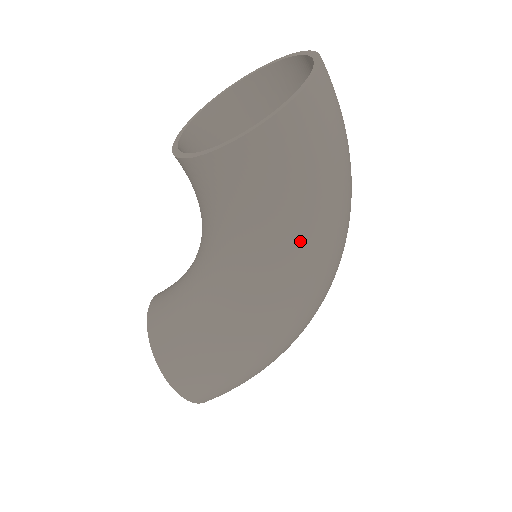
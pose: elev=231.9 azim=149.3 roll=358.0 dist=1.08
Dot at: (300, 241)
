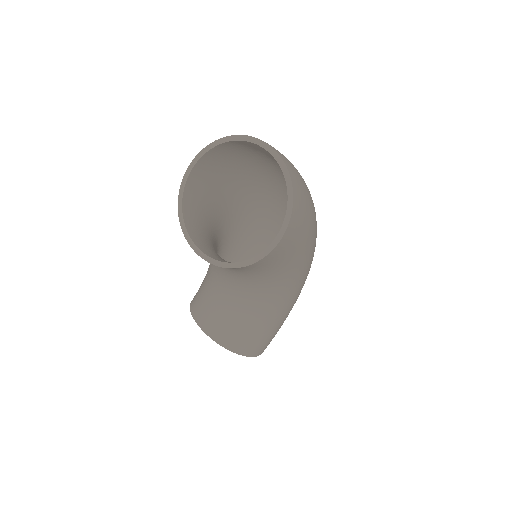
Dot at: (309, 249)
